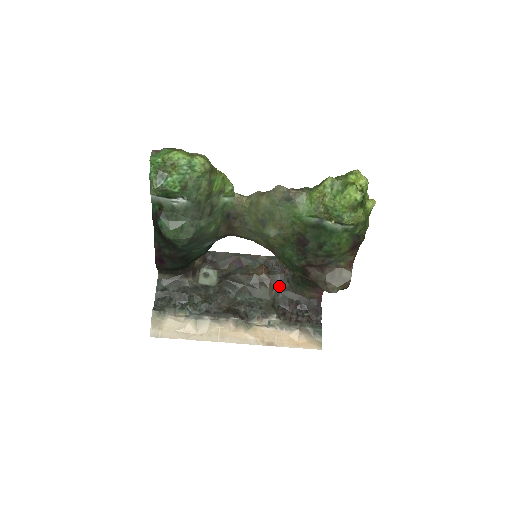
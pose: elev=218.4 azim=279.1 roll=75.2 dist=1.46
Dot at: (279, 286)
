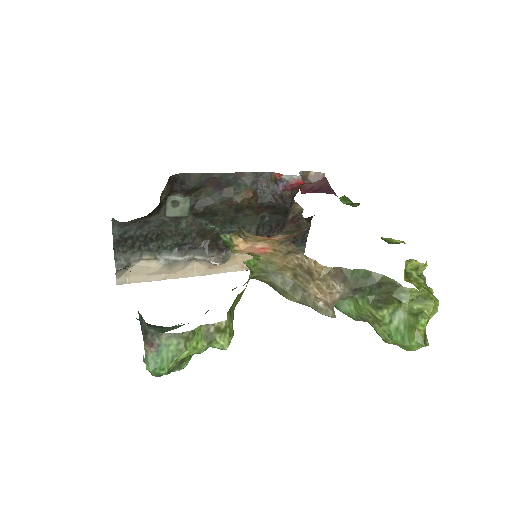
Dot at: (267, 211)
